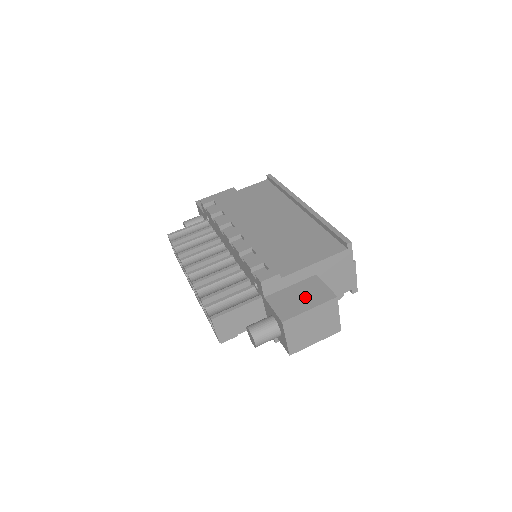
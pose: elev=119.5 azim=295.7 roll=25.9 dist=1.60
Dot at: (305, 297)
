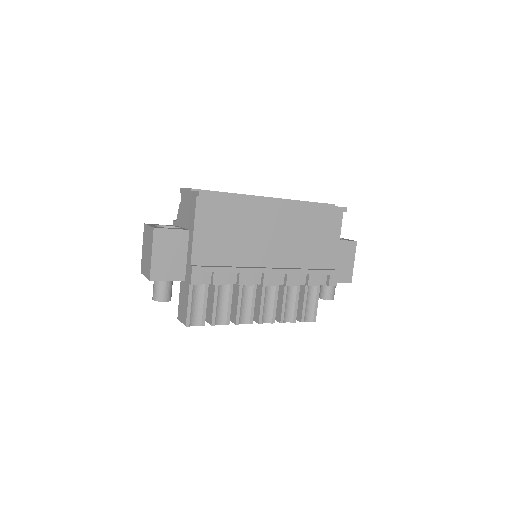
Dot at: (345, 259)
